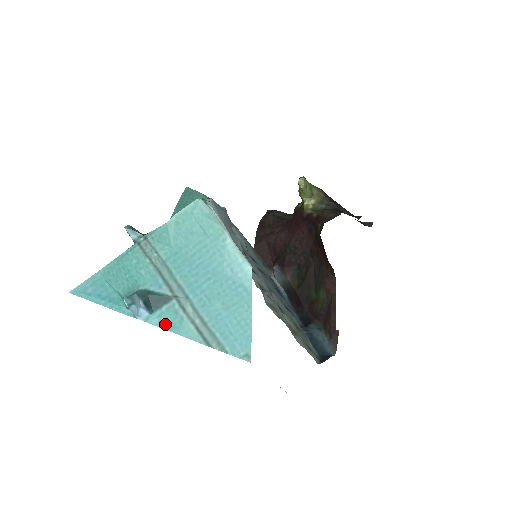
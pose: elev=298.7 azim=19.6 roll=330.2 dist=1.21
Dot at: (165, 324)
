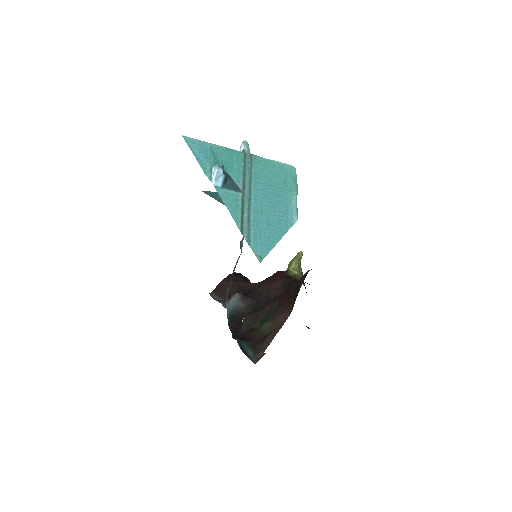
Dot at: (225, 199)
